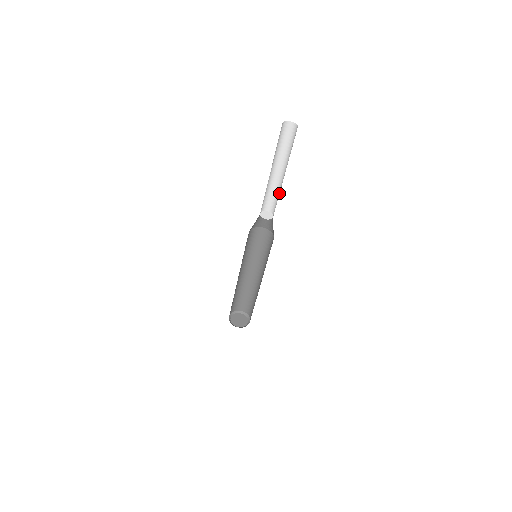
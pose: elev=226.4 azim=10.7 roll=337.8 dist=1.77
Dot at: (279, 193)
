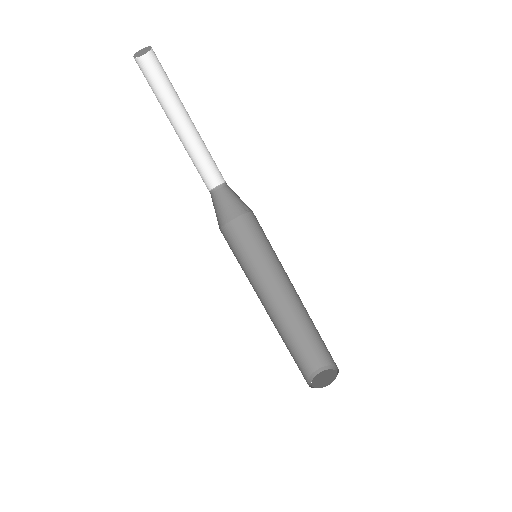
Dot at: (204, 145)
